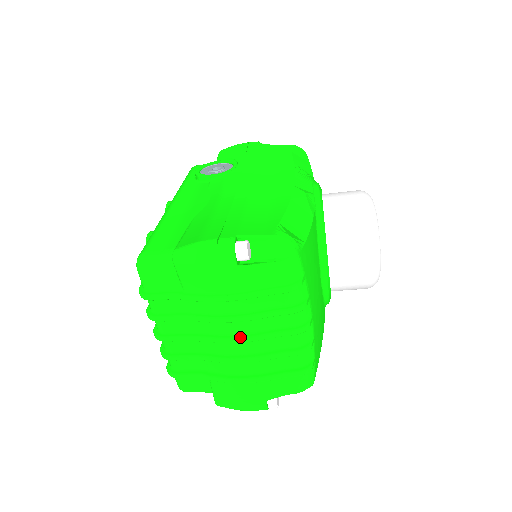
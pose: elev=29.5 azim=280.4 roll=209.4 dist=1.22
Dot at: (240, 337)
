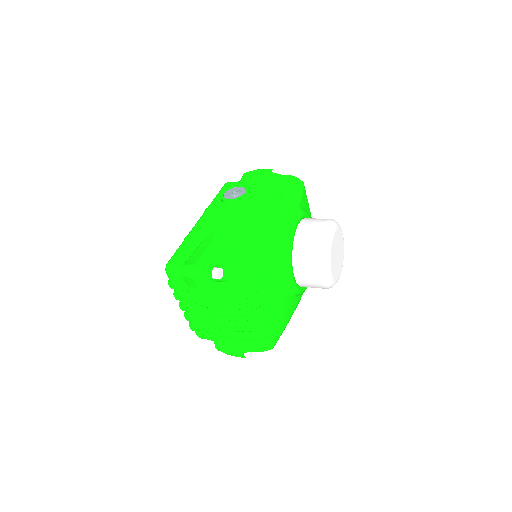
Dot at: (222, 317)
